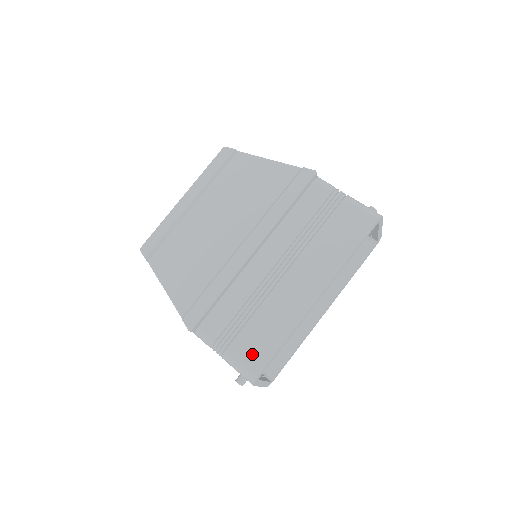
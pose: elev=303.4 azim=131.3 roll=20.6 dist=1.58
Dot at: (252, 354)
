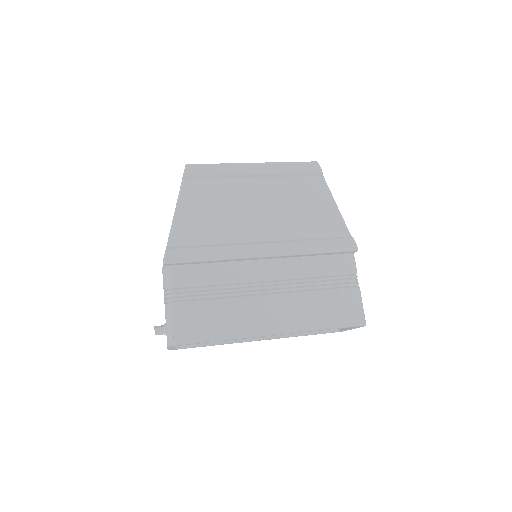
Dot at: (190, 325)
